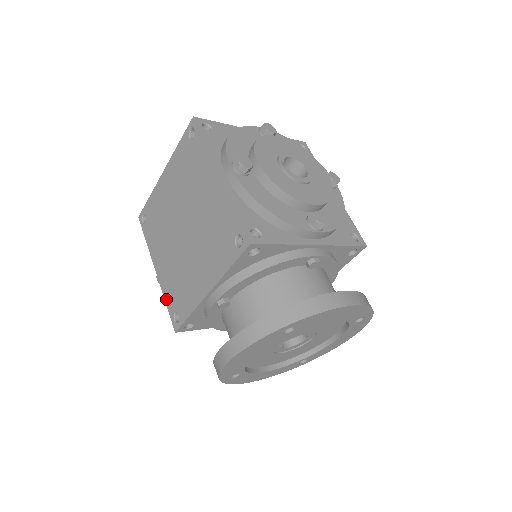
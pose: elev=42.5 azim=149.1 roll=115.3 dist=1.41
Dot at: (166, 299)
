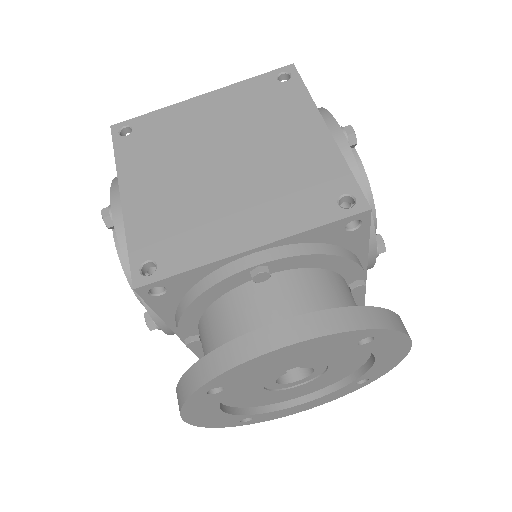
Dot at: (131, 238)
